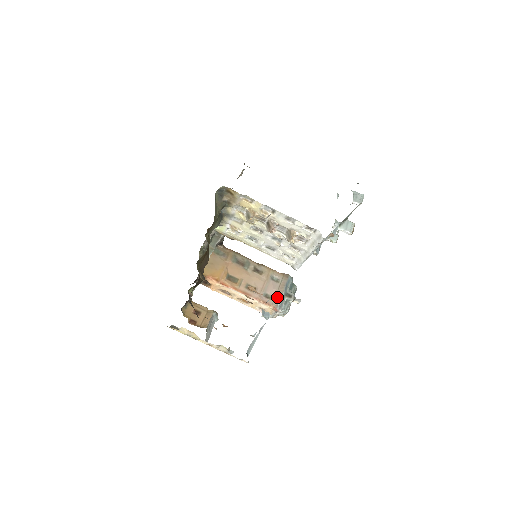
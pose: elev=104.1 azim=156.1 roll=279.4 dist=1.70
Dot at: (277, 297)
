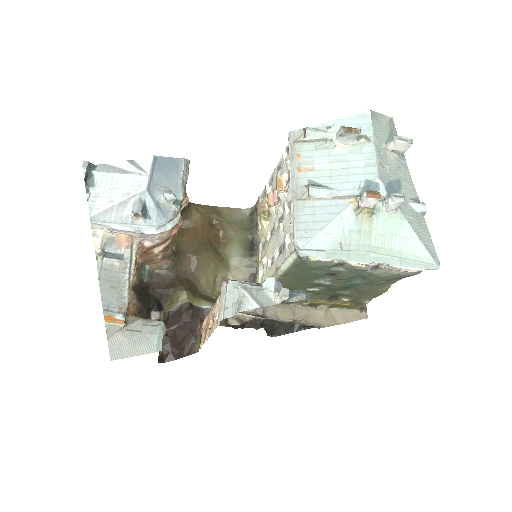
Dot at: occluded
